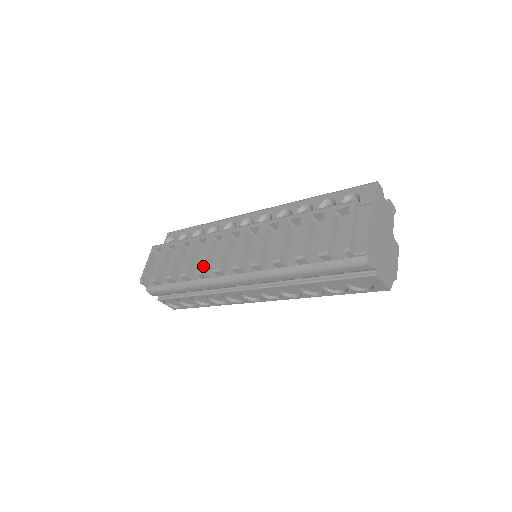
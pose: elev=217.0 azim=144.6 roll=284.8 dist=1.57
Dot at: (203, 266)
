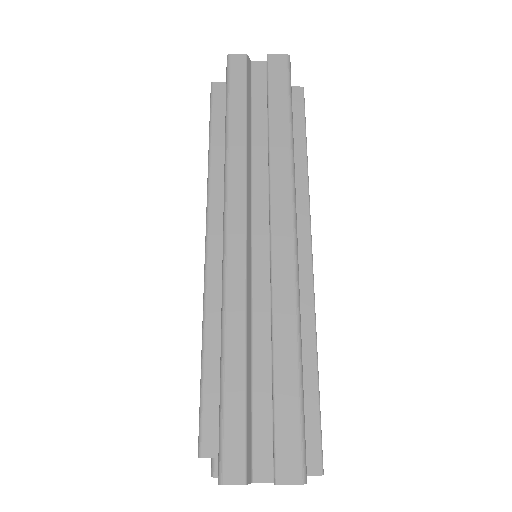
Dot at: occluded
